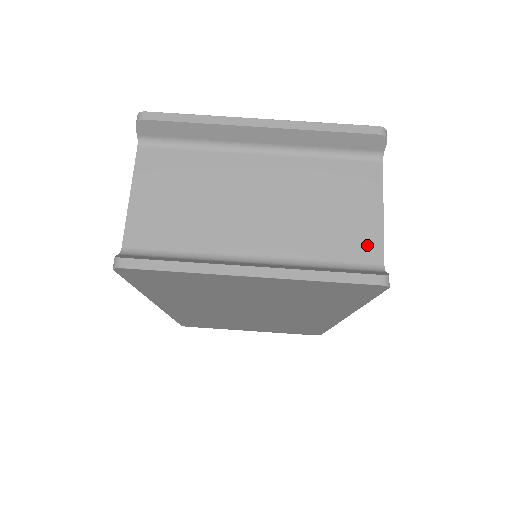
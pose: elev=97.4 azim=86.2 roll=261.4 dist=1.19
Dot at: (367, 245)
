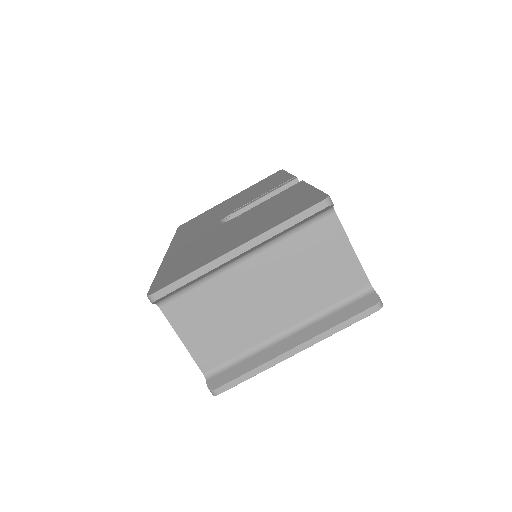
Dot at: (354, 278)
